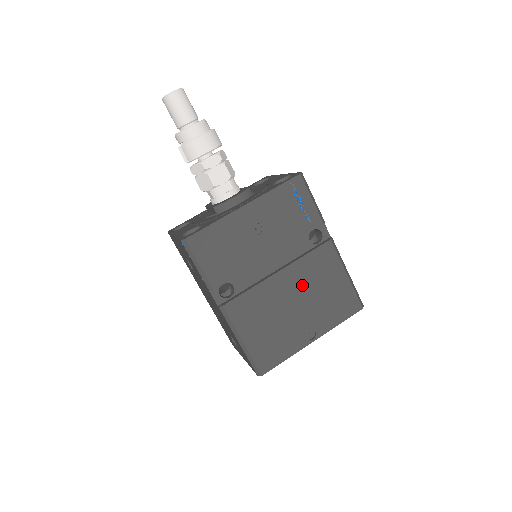
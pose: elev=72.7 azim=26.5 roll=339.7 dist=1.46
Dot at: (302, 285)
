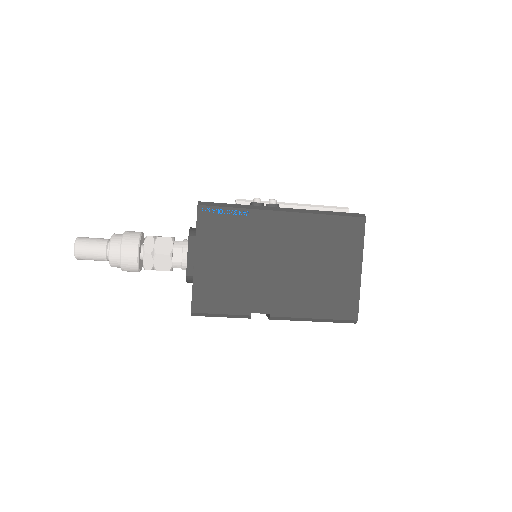
Dot at: occluded
